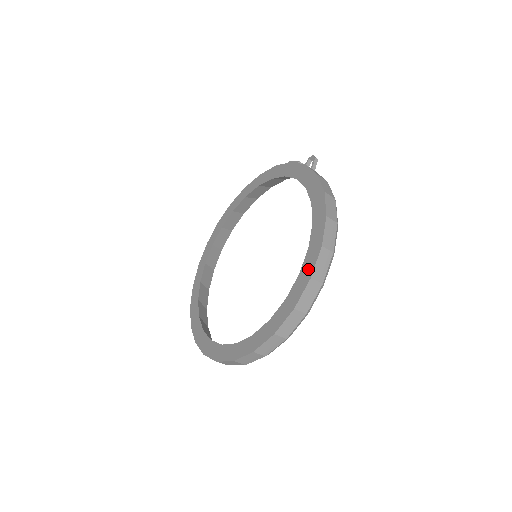
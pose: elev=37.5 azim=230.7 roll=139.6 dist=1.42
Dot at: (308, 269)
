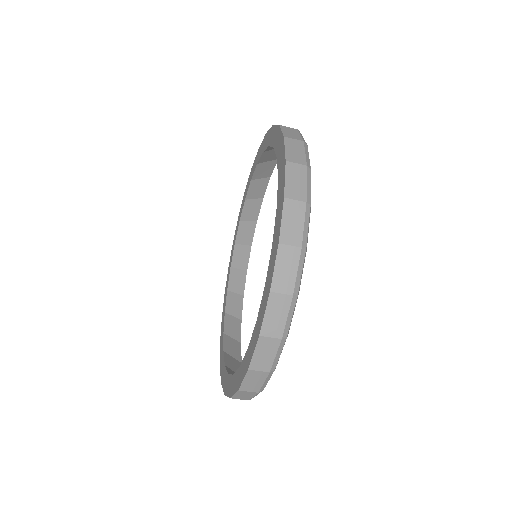
Dot at: (280, 194)
